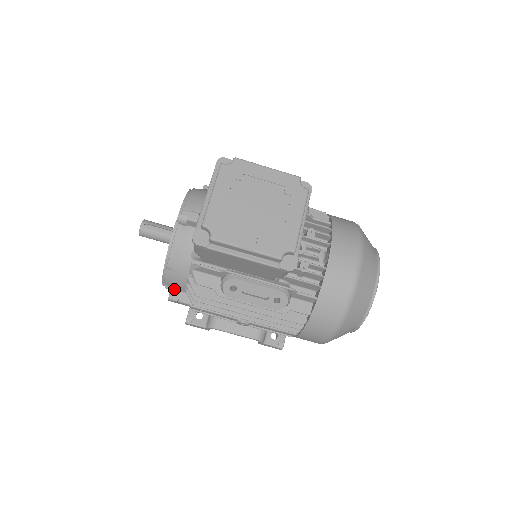
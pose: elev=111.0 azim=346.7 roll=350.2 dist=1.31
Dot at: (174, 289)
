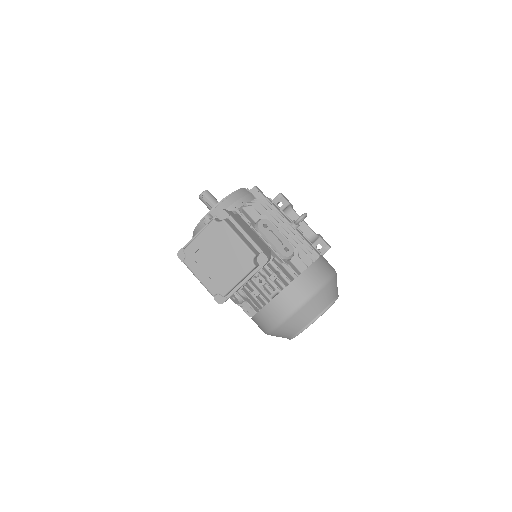
Dot at: occluded
